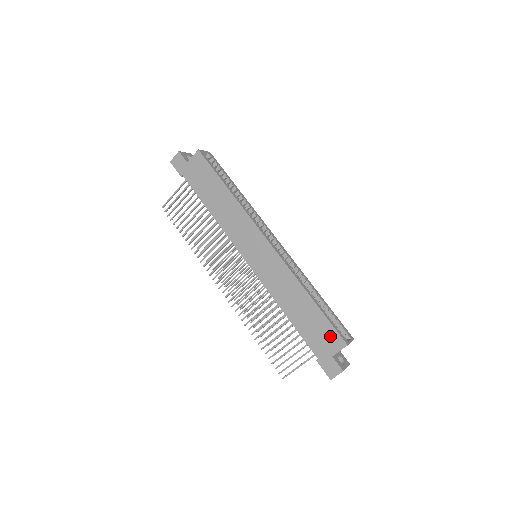
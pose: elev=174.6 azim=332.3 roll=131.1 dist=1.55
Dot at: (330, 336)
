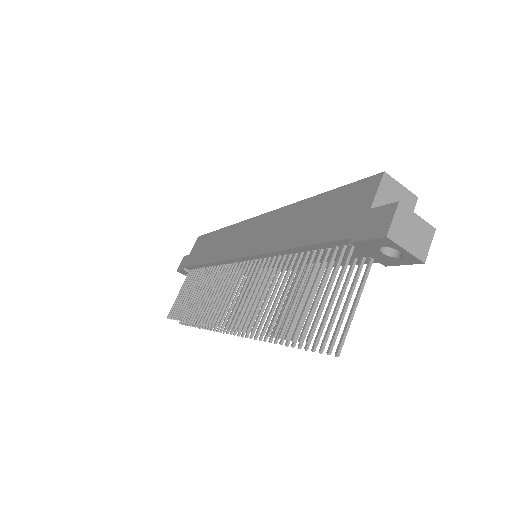
Dot at: (354, 195)
